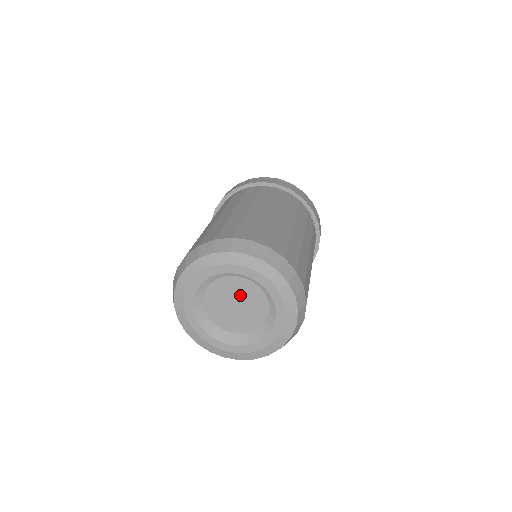
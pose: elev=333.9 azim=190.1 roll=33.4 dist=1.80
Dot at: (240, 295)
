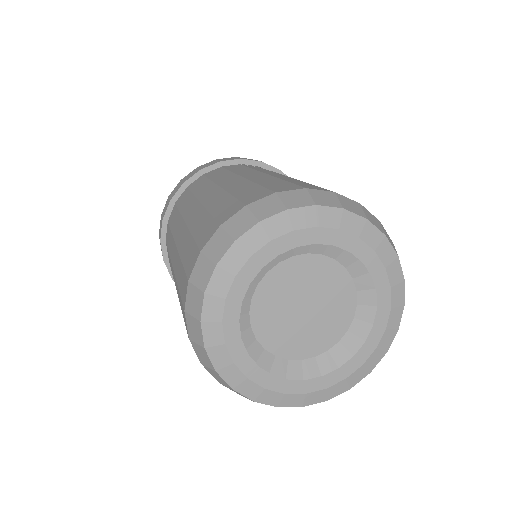
Dot at: (323, 294)
